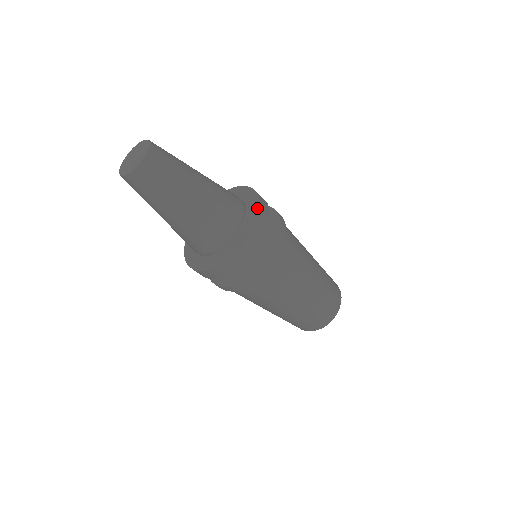
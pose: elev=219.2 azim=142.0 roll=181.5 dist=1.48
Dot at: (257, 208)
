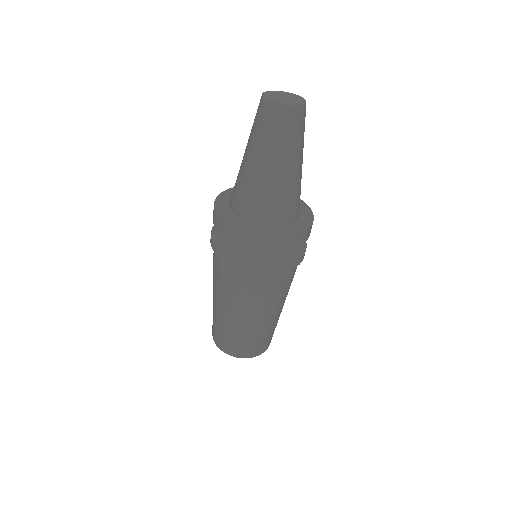
Dot at: occluded
